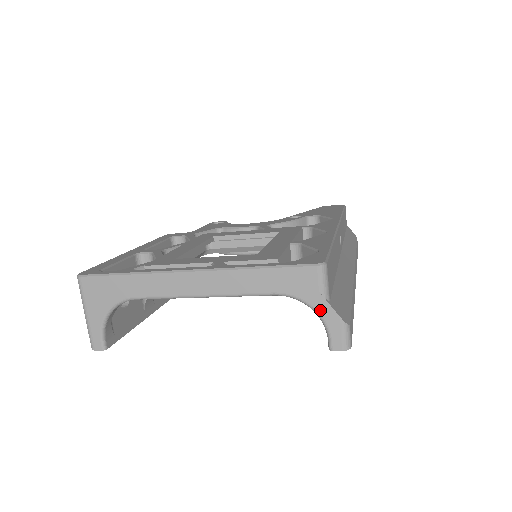
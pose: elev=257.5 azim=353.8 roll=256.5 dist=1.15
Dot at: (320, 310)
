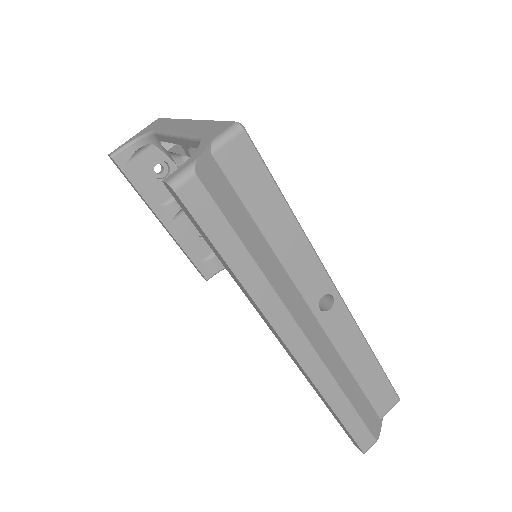
Dot at: (198, 150)
